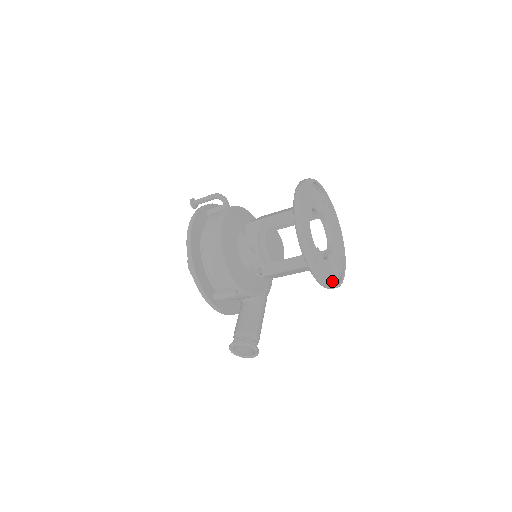
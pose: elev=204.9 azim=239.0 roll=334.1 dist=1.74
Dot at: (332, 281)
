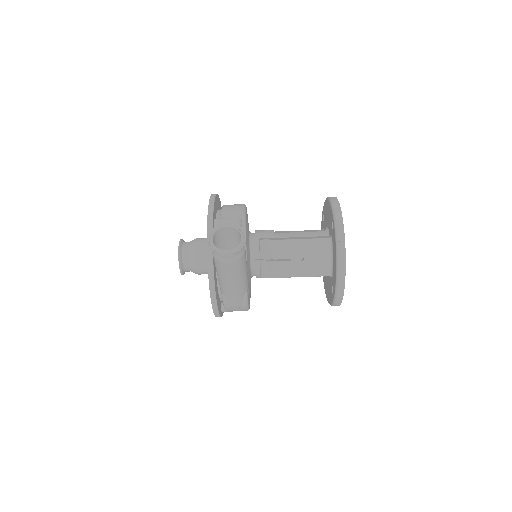
Dot at: occluded
